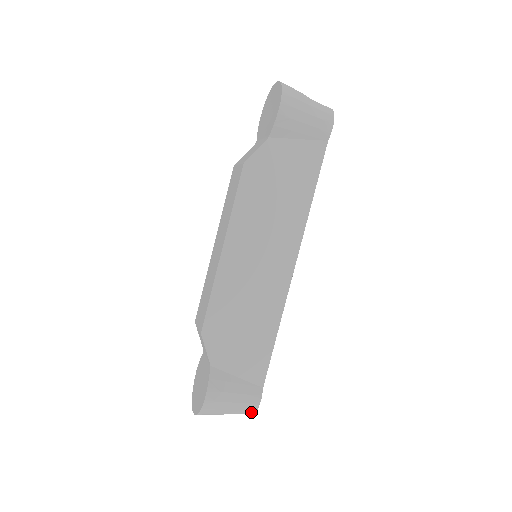
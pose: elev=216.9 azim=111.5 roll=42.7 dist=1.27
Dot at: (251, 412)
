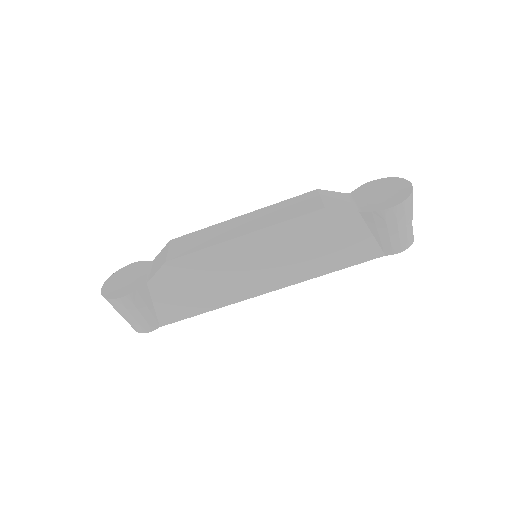
Dot at: (136, 329)
